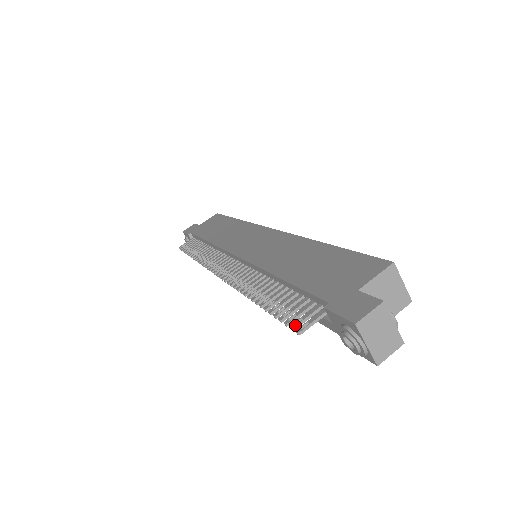
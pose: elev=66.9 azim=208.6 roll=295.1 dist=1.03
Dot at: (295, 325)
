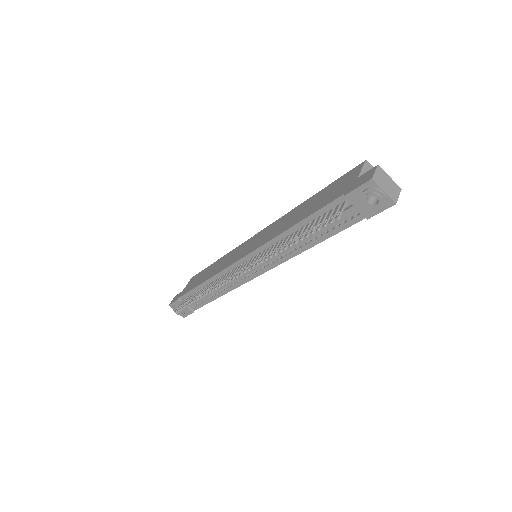
Dot at: (332, 219)
